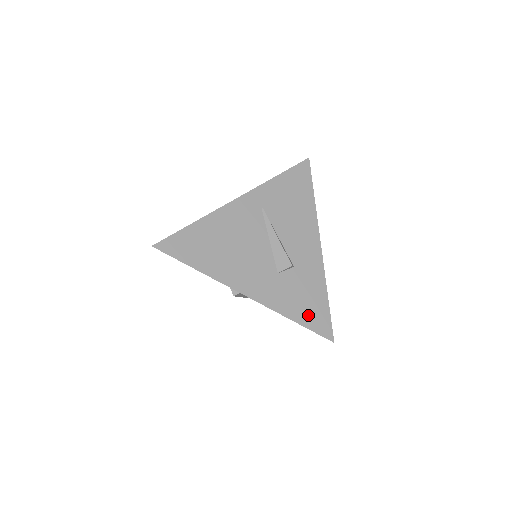
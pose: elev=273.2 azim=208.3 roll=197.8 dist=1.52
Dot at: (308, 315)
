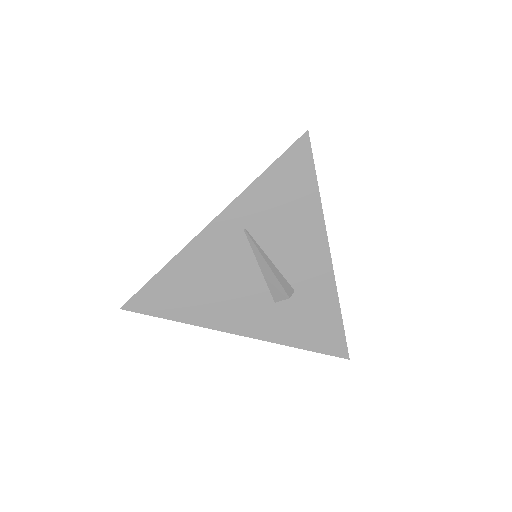
Dot at: (316, 339)
